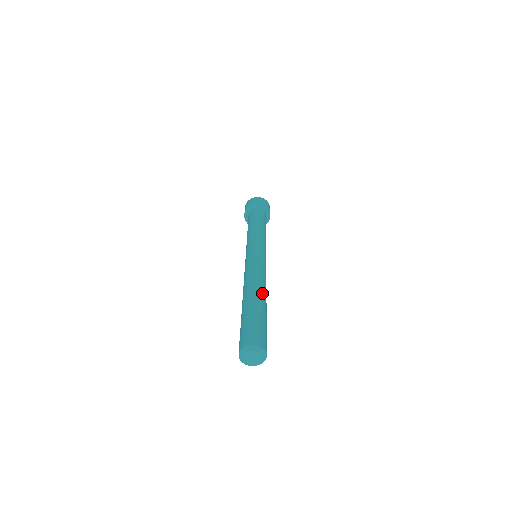
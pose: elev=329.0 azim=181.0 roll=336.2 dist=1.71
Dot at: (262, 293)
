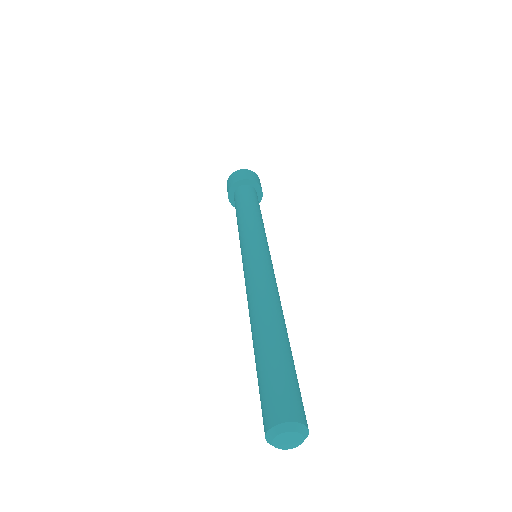
Dot at: (276, 318)
